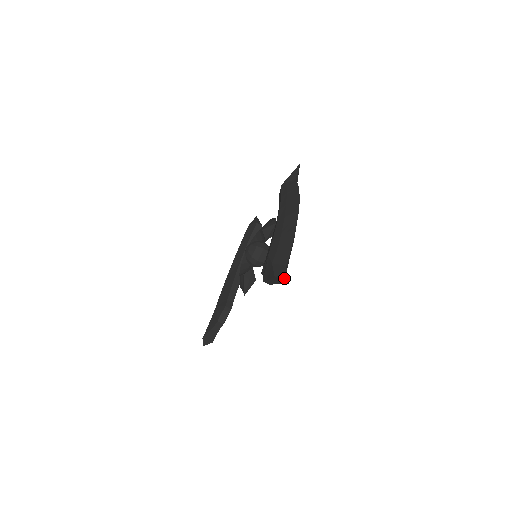
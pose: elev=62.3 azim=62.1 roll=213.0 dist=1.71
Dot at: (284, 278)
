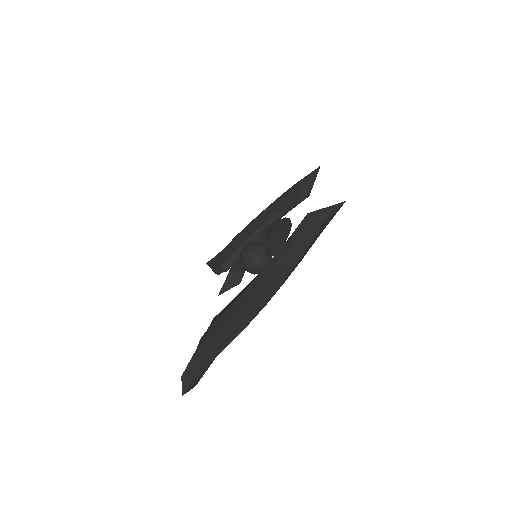
Dot at: (183, 391)
